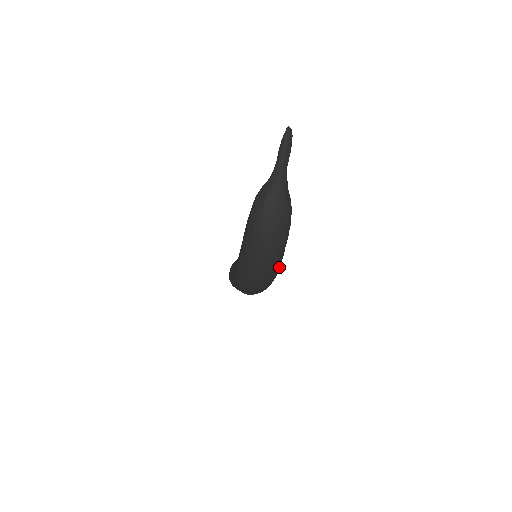
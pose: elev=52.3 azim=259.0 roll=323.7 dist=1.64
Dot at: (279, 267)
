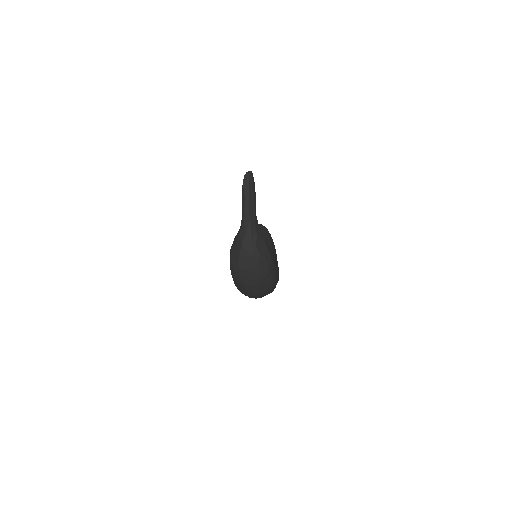
Dot at: (276, 284)
